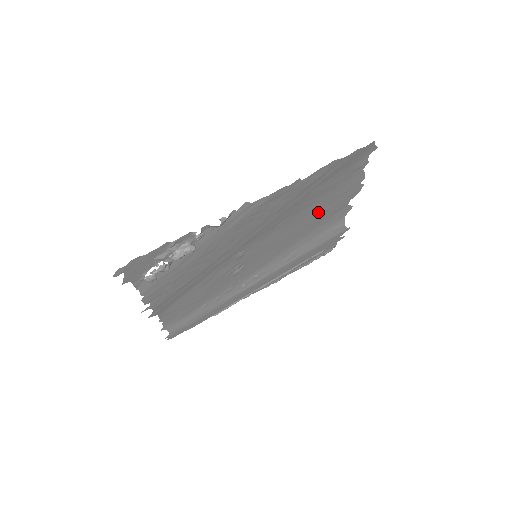
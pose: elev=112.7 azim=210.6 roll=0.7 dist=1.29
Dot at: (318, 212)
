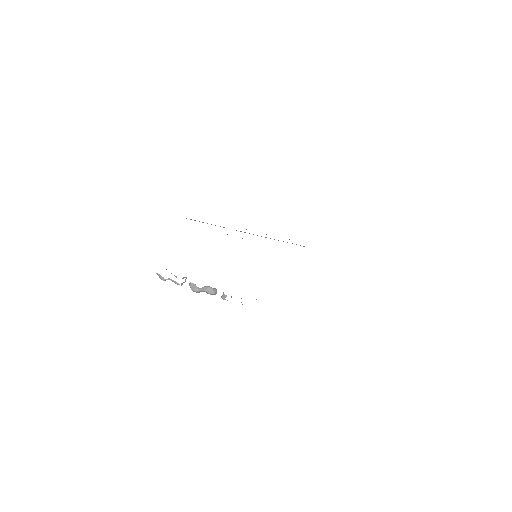
Dot at: occluded
